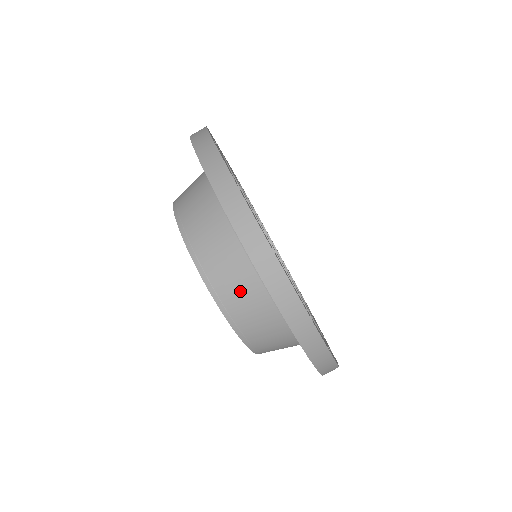
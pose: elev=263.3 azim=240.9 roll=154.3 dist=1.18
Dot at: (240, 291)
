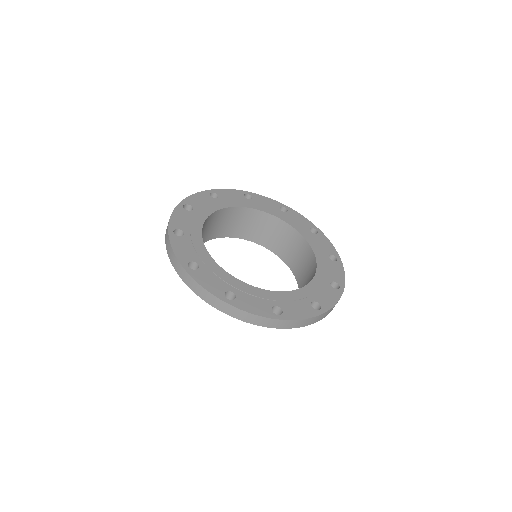
Dot at: occluded
